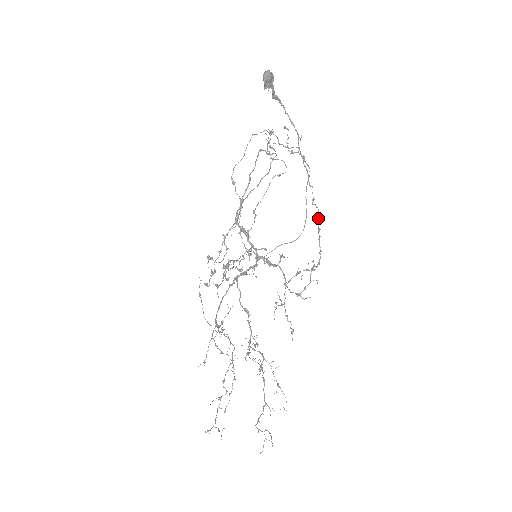
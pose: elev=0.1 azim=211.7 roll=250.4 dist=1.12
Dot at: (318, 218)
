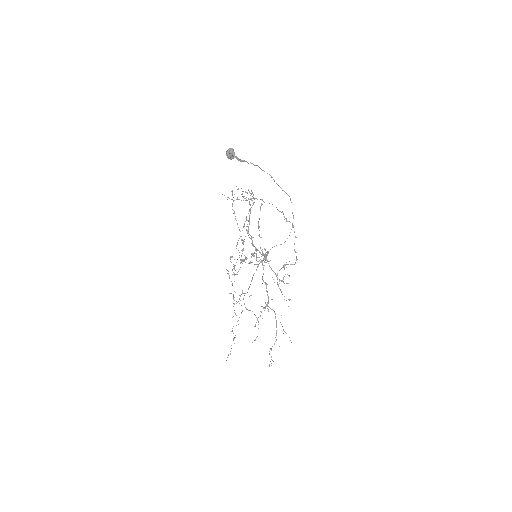
Dot at: occluded
